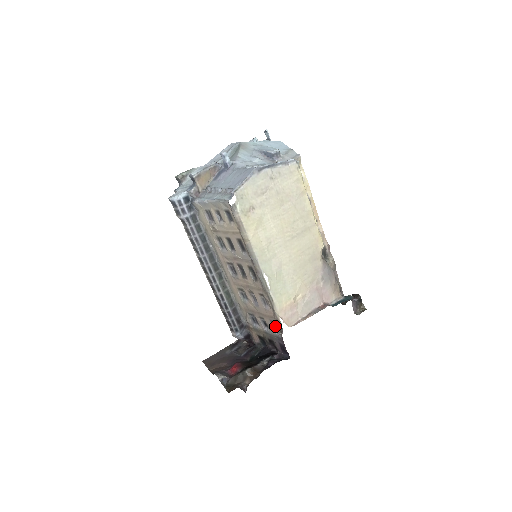
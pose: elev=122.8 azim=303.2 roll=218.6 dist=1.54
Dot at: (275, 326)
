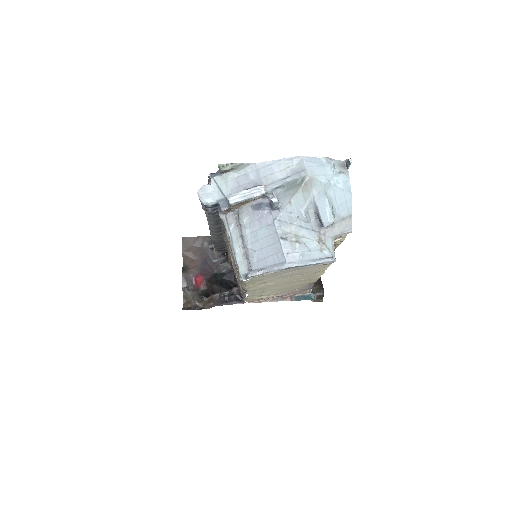
Dot at: occluded
